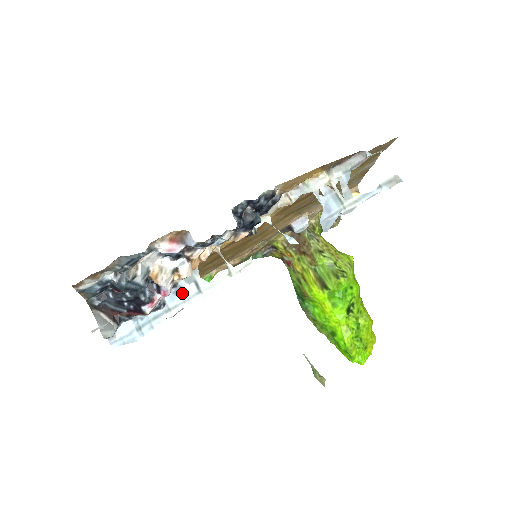
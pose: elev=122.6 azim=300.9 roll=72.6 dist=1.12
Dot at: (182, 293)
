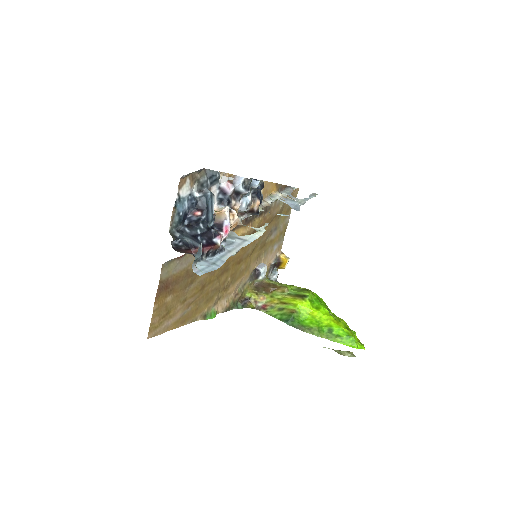
Dot at: (232, 244)
